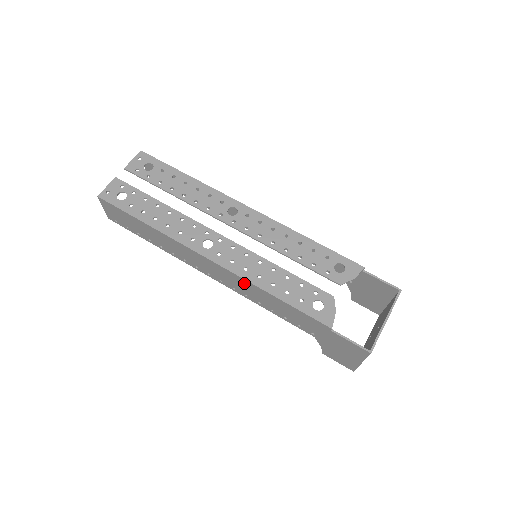
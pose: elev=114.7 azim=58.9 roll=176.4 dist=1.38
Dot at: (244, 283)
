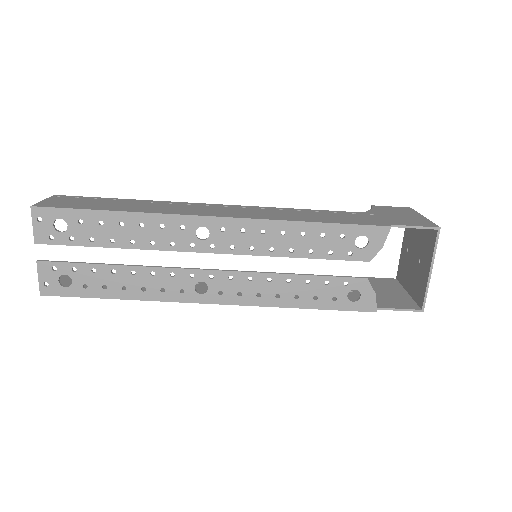
Dot at: occluded
